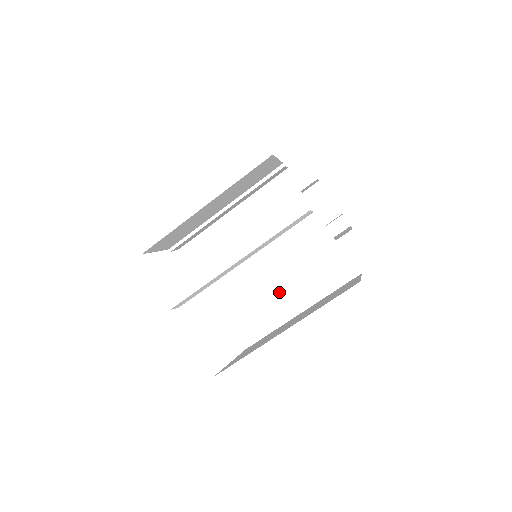
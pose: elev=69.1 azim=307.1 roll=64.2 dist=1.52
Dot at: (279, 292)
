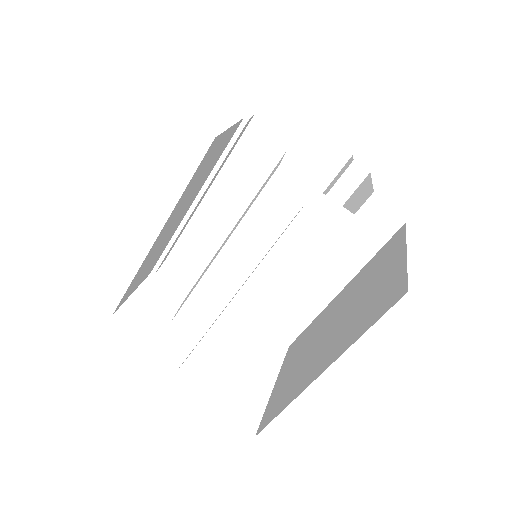
Dot at: (304, 275)
